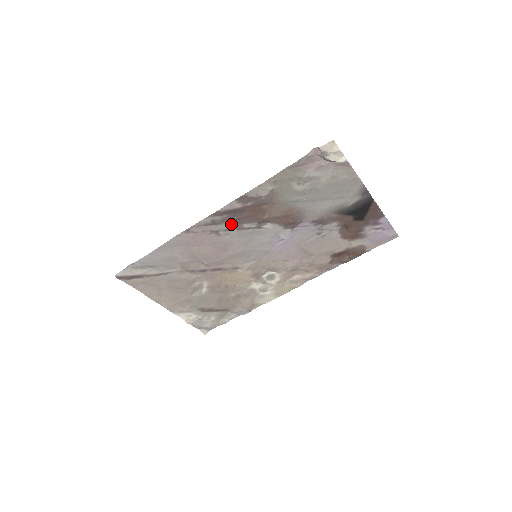
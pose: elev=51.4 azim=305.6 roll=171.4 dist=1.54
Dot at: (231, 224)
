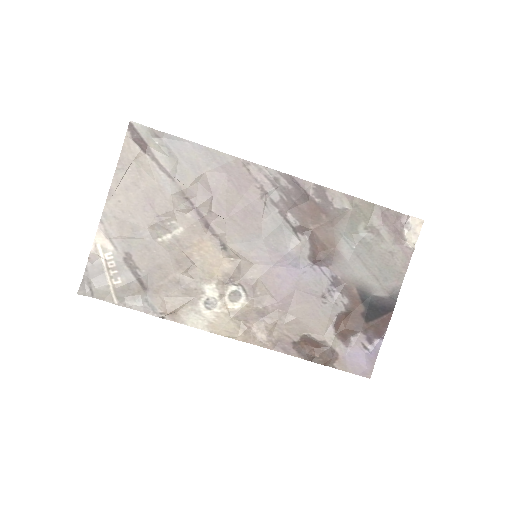
Dot at: (282, 200)
